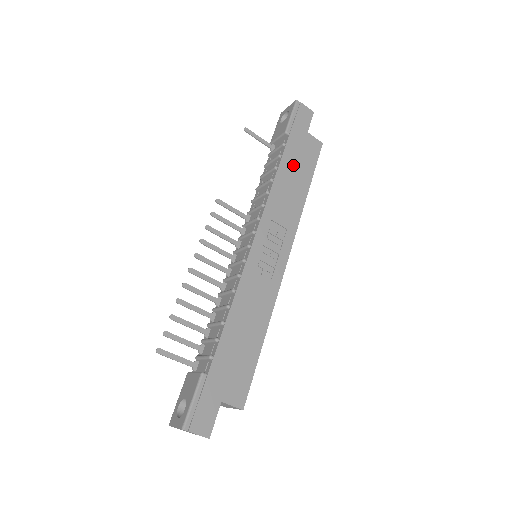
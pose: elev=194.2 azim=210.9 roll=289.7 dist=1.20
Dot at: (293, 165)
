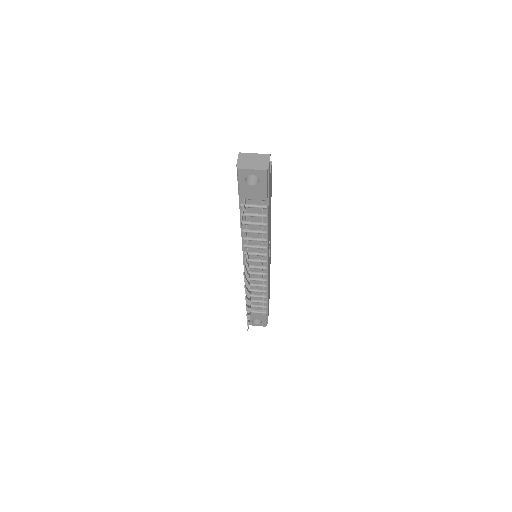
Dot at: (269, 207)
